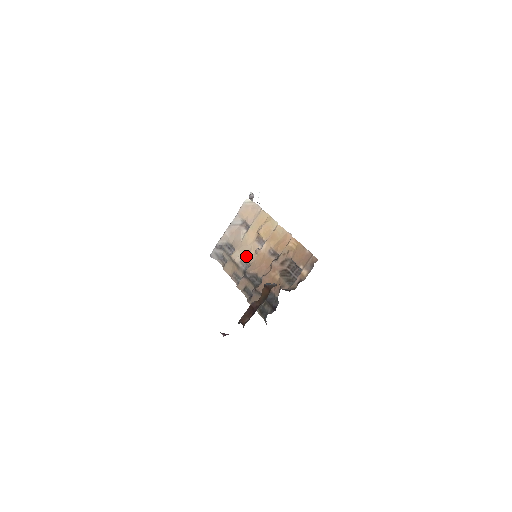
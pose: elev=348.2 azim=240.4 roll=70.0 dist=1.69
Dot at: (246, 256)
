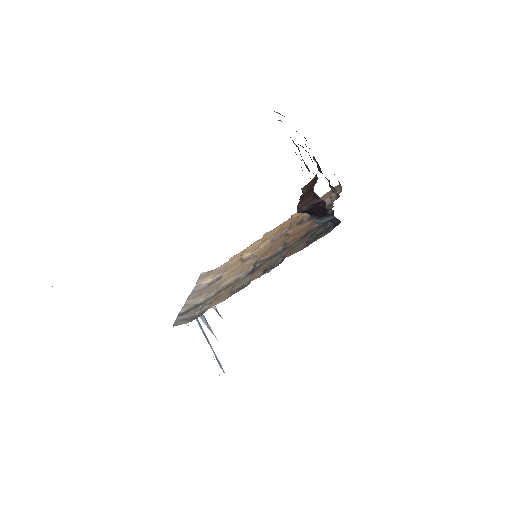
Dot at: (239, 272)
